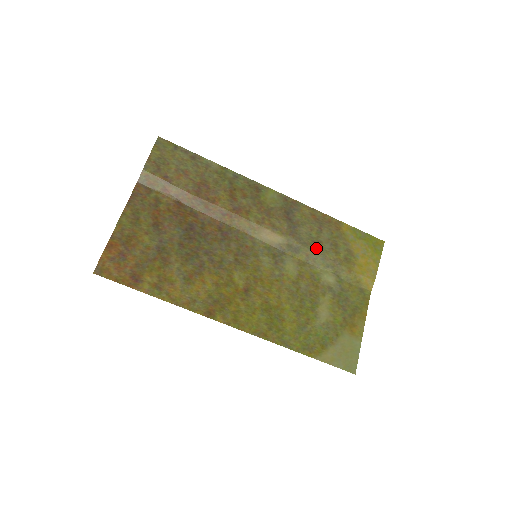
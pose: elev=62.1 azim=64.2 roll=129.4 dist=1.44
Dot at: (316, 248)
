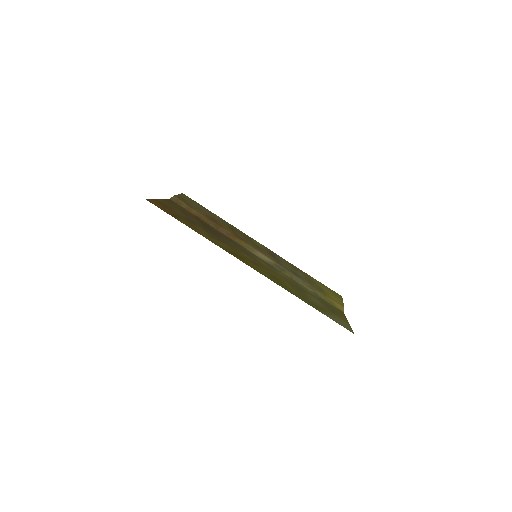
Dot at: (296, 275)
